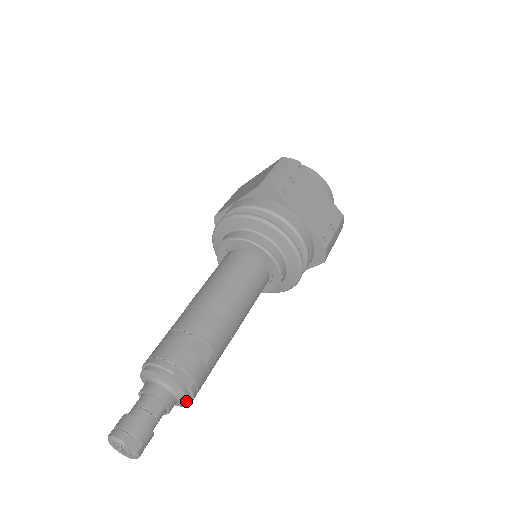
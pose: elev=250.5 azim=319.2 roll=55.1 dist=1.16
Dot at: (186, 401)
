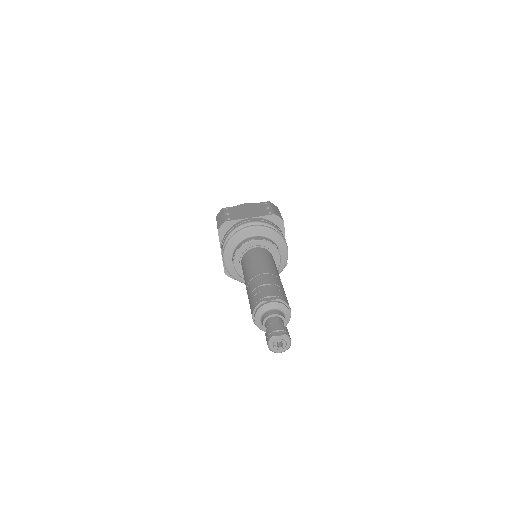
Dot at: (285, 307)
